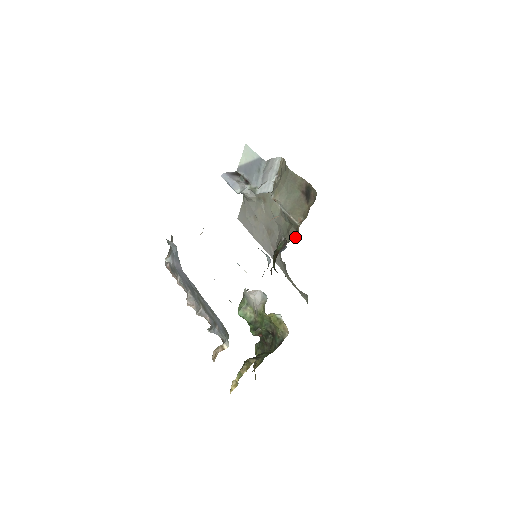
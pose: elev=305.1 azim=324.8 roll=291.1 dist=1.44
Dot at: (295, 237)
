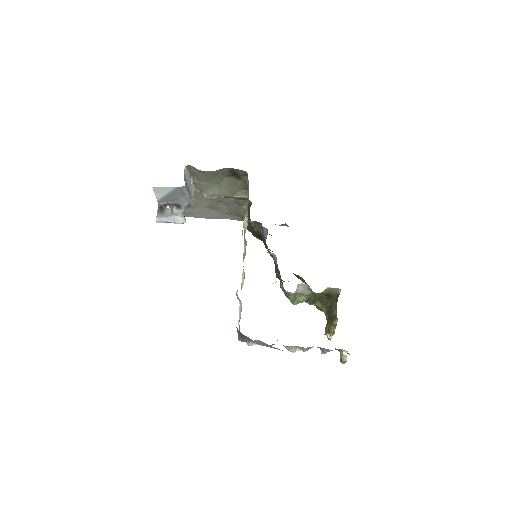
Dot at: (248, 204)
